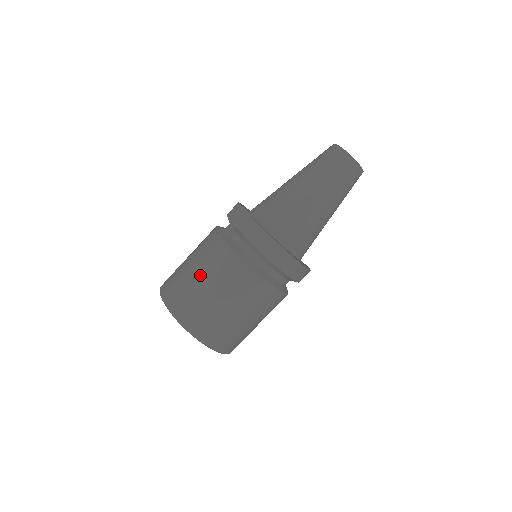
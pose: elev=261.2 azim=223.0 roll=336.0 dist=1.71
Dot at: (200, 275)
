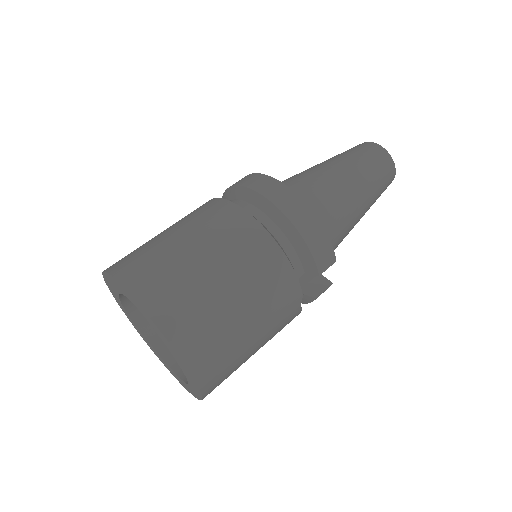
Dot at: occluded
